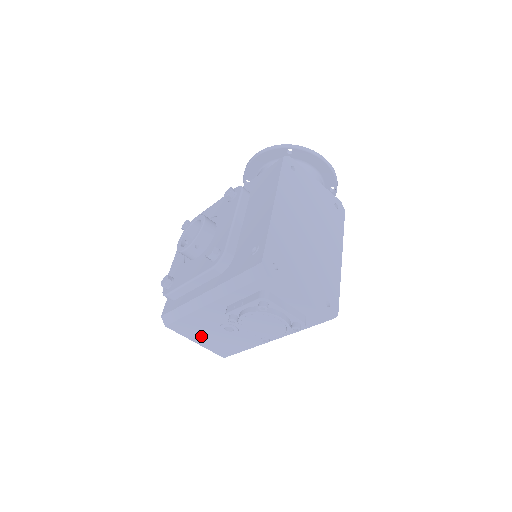
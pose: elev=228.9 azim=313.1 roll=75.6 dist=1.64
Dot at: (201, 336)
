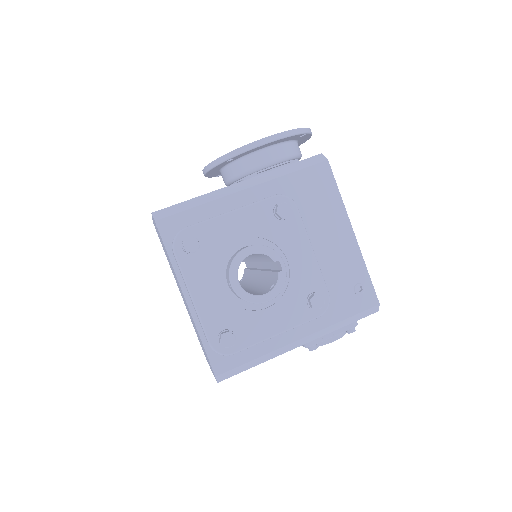
Dot at: occluded
